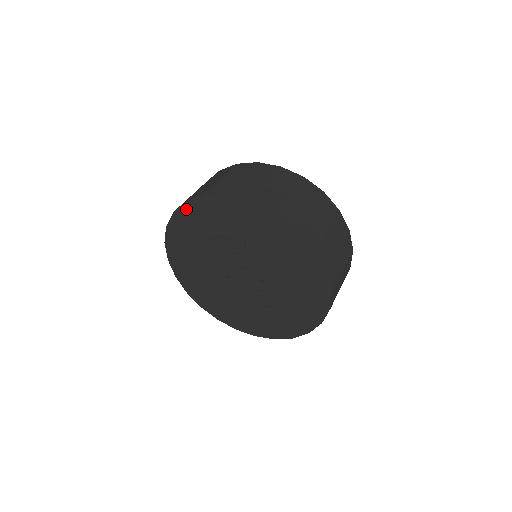
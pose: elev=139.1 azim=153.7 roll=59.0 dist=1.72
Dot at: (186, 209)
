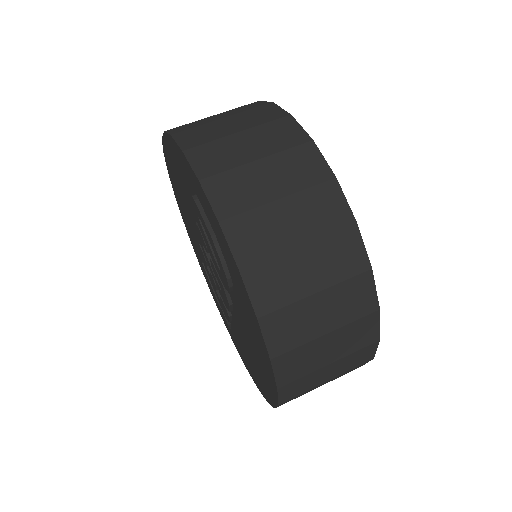
Dot at: (196, 180)
